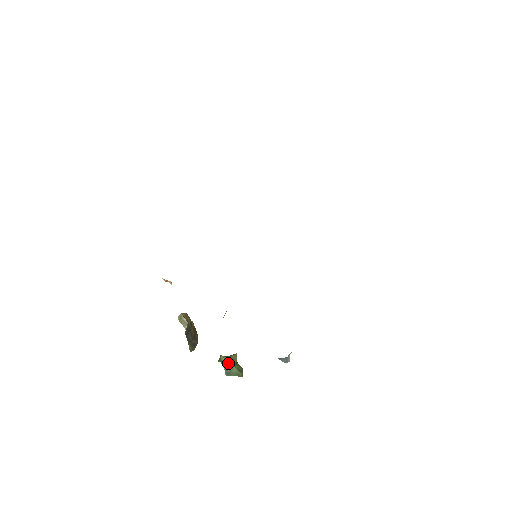
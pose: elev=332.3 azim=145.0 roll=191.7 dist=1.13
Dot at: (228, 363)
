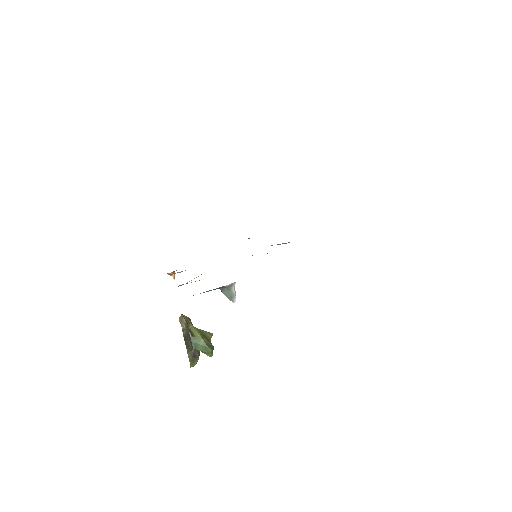
Dot at: (196, 333)
